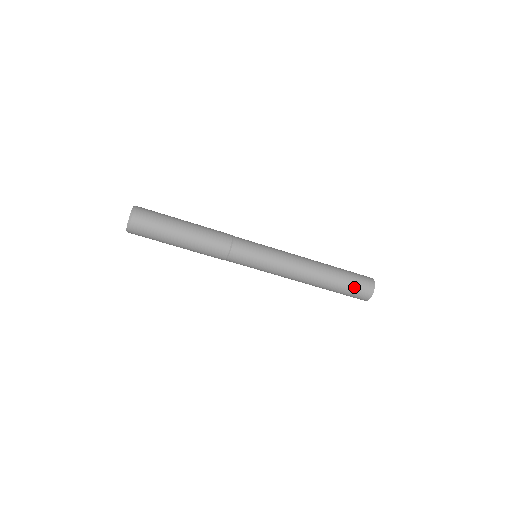
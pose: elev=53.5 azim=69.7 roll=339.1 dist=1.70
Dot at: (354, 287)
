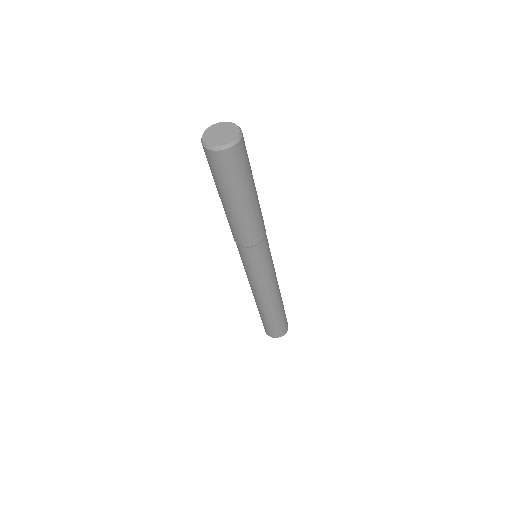
Dot at: (285, 321)
